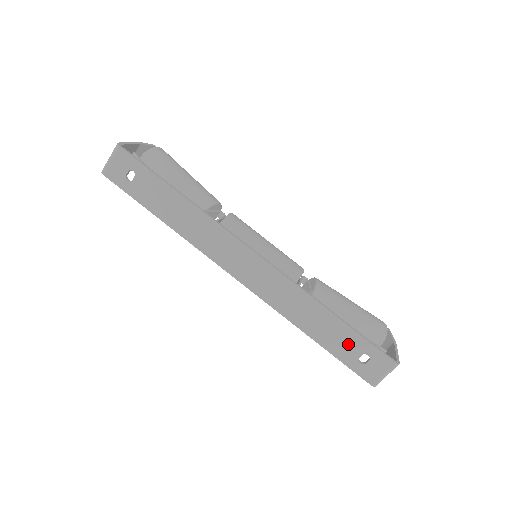
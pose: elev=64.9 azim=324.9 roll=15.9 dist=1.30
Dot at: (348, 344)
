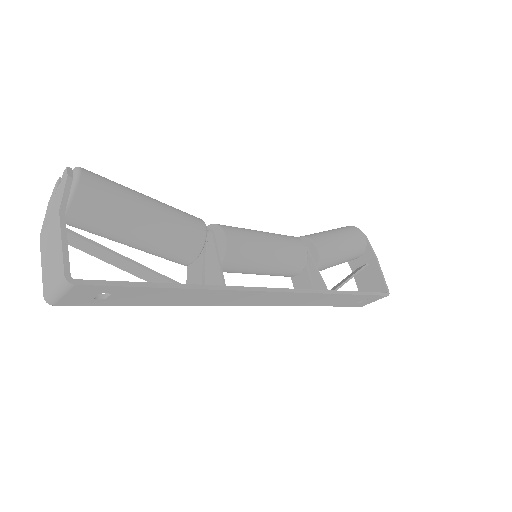
Dot at: (353, 300)
